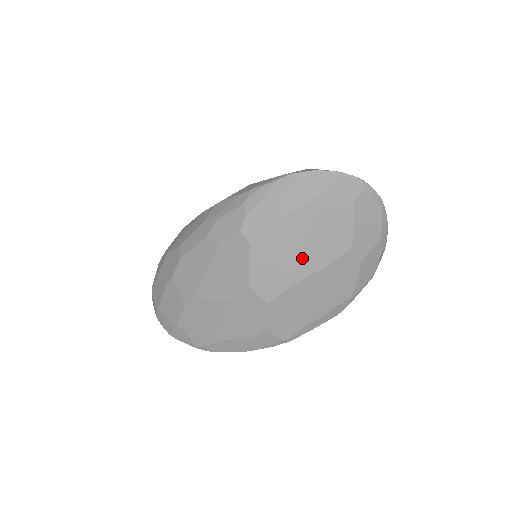
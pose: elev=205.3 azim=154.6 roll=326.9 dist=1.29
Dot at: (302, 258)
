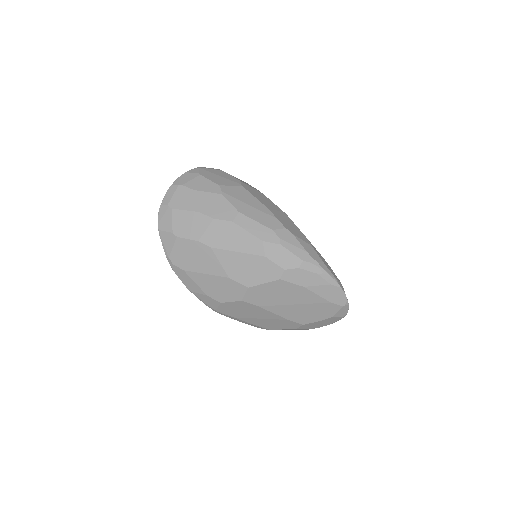
Dot at: (285, 307)
